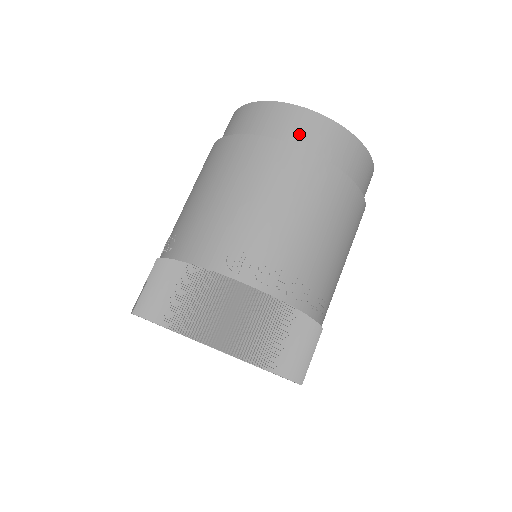
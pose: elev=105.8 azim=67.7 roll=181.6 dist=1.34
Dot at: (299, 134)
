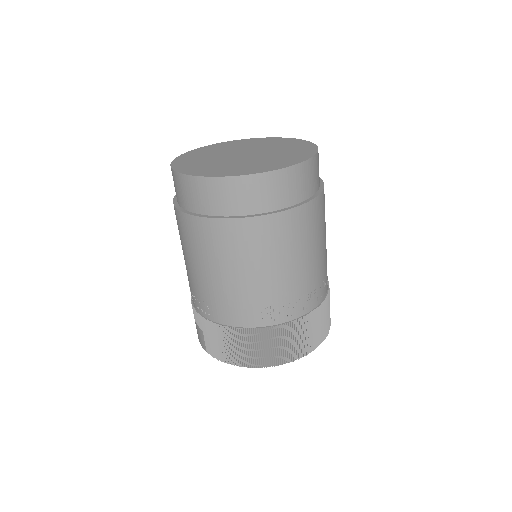
Dot at: (261, 200)
